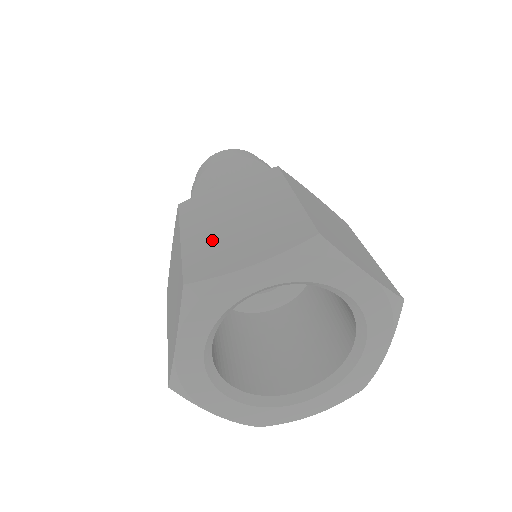
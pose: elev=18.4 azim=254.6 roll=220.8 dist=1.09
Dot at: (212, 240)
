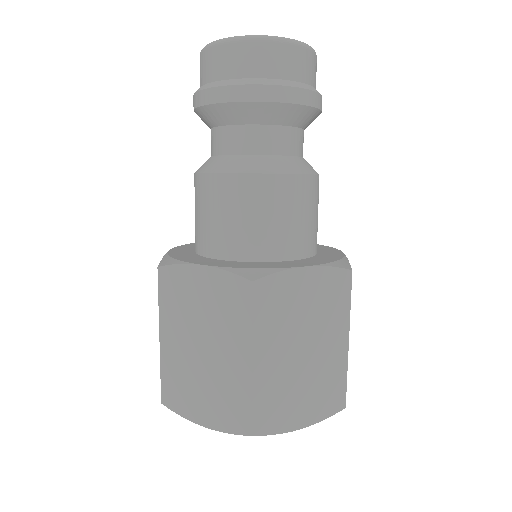
Dot at: (181, 366)
